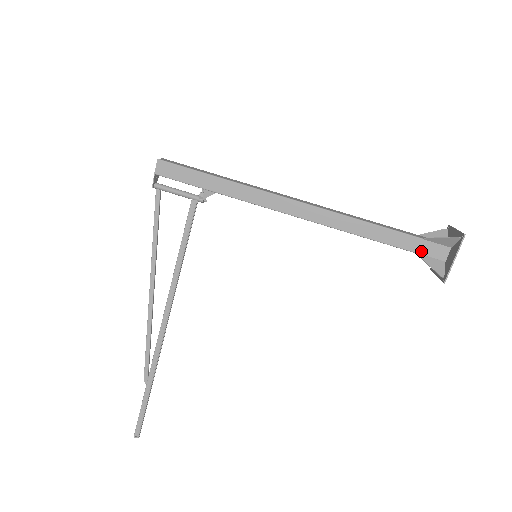
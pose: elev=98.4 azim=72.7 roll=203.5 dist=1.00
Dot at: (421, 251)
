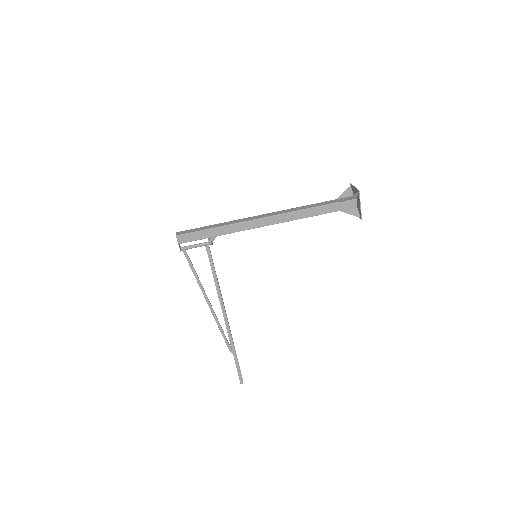
Dot at: (342, 208)
